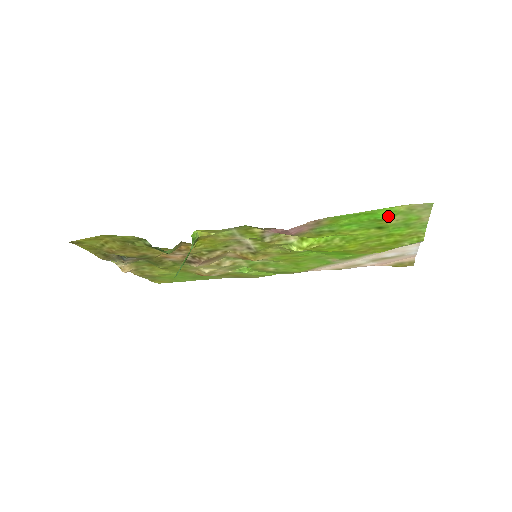
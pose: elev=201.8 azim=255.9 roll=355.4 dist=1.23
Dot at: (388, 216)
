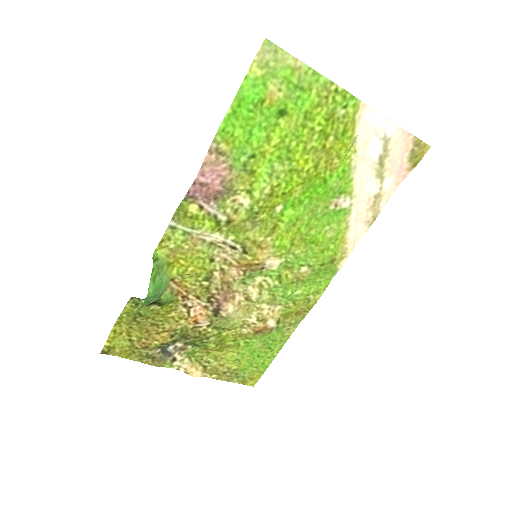
Dot at: (258, 90)
